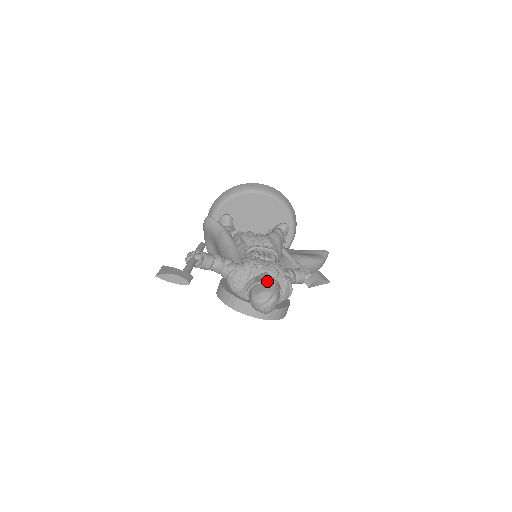
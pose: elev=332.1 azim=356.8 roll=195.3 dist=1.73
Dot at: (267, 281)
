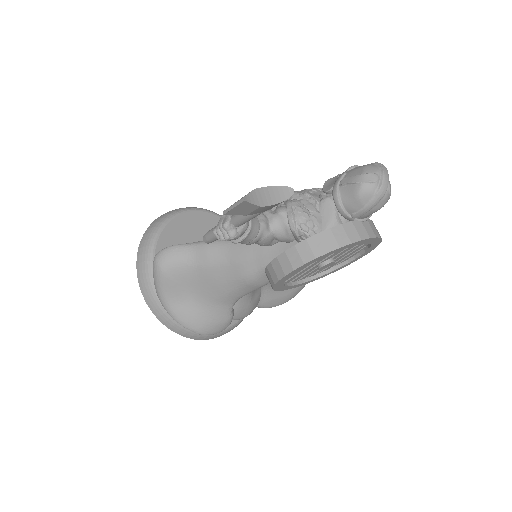
Dot at: (348, 168)
